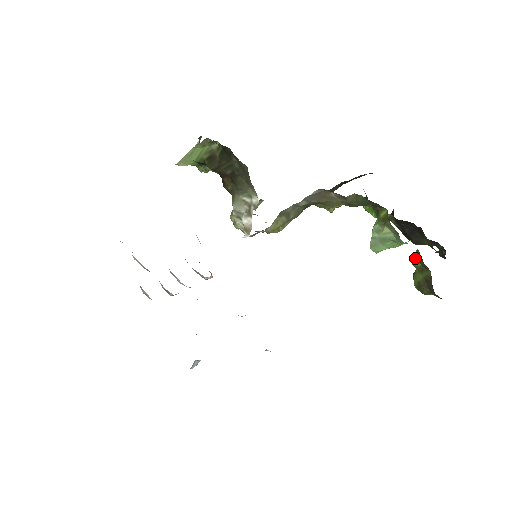
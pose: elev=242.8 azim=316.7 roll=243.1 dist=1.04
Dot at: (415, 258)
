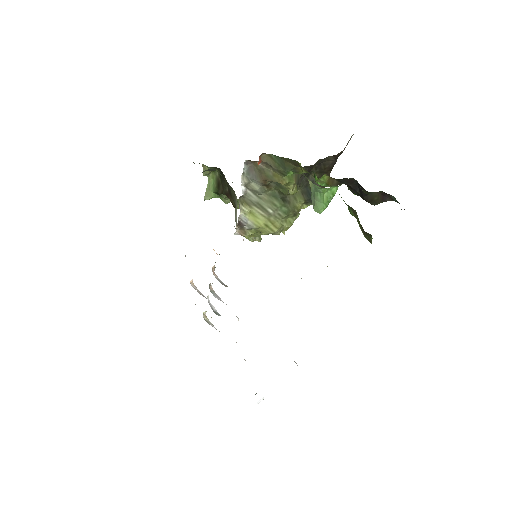
Dot at: occluded
